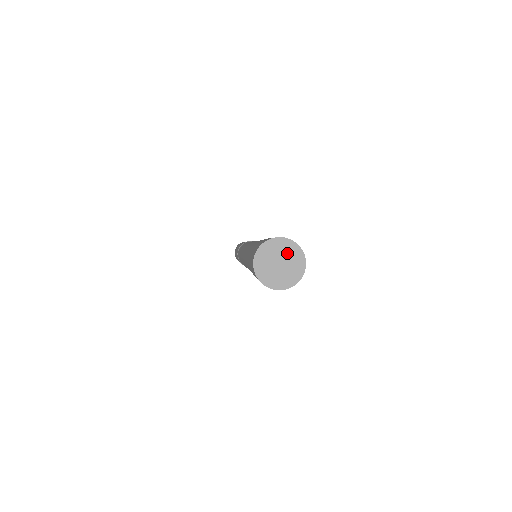
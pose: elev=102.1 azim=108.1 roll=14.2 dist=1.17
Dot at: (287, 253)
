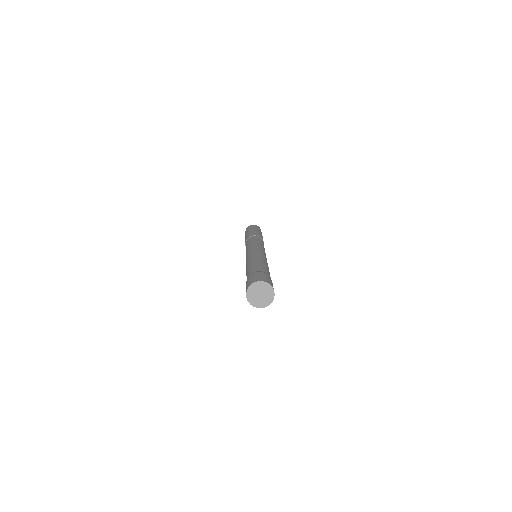
Dot at: (266, 291)
